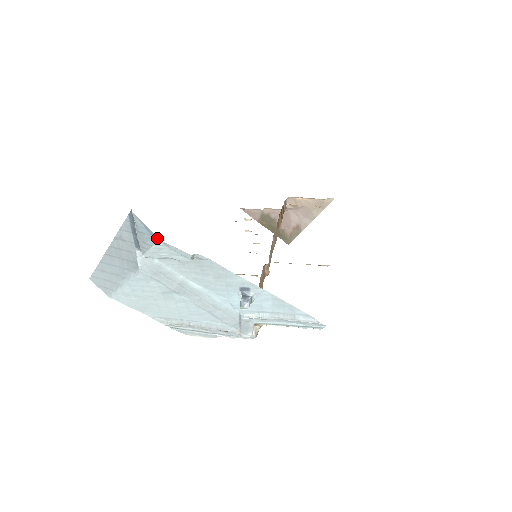
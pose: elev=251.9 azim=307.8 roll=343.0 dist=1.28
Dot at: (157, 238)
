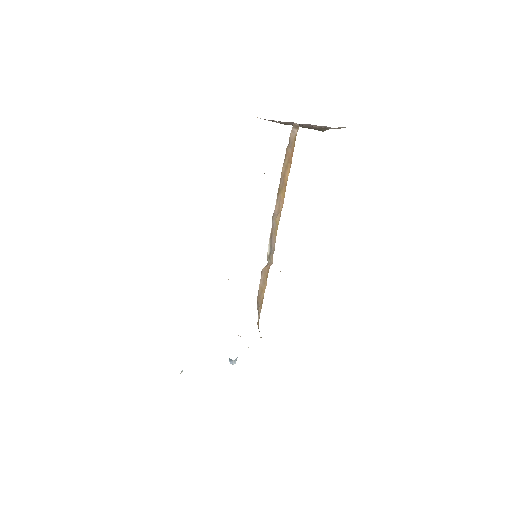
Dot at: occluded
